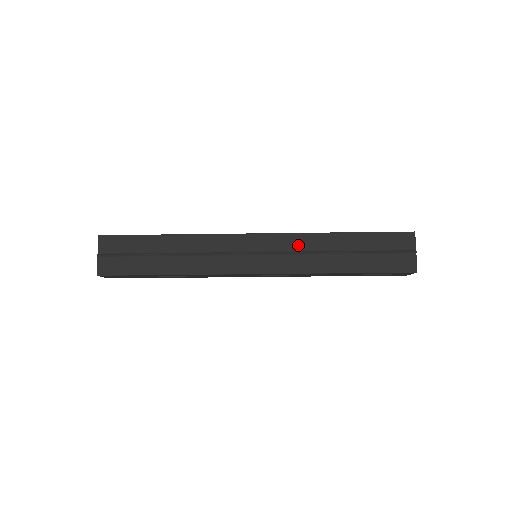
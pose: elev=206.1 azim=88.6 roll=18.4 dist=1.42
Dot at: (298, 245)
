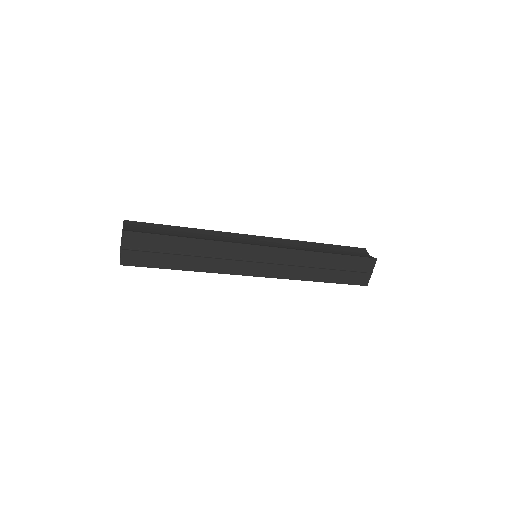
Dot at: (294, 259)
